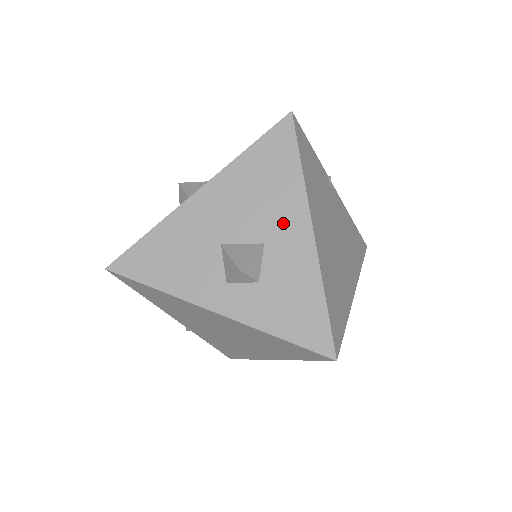
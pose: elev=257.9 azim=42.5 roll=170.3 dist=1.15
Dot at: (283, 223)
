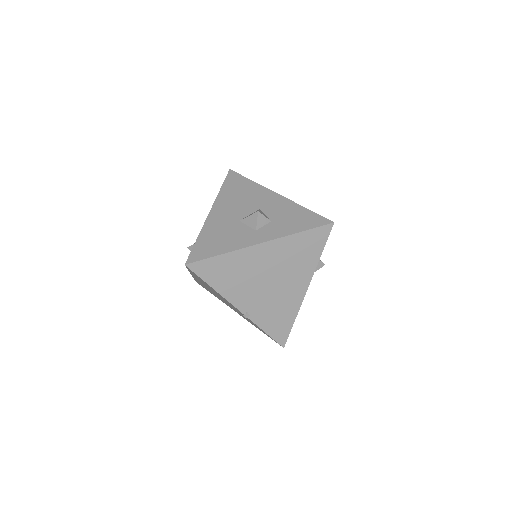
Dot at: (262, 199)
